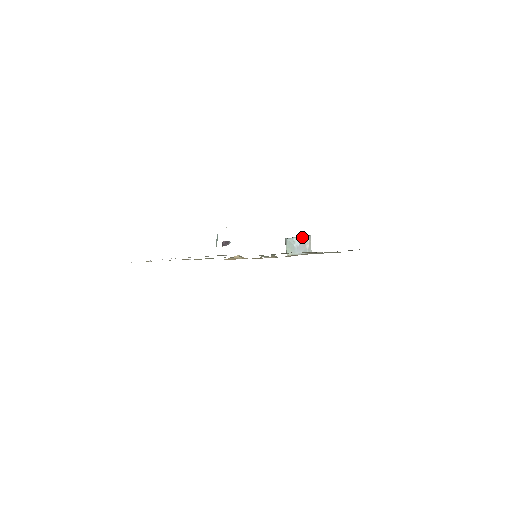
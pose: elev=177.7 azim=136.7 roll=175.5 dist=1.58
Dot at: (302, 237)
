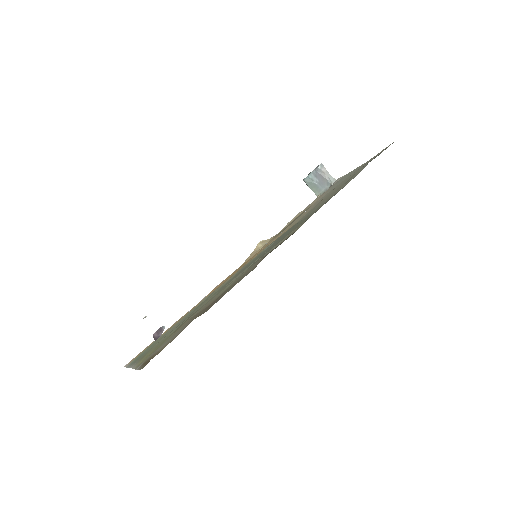
Dot at: (314, 171)
